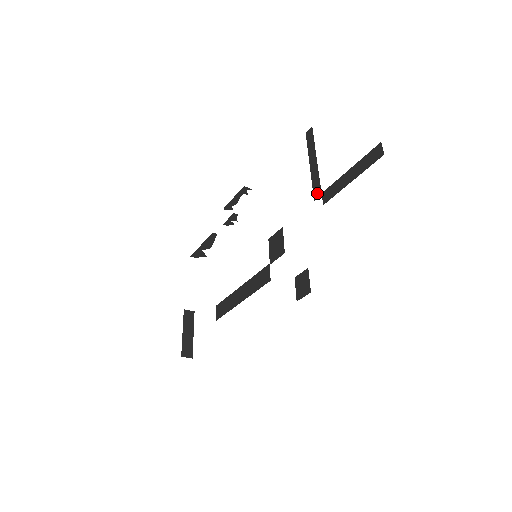
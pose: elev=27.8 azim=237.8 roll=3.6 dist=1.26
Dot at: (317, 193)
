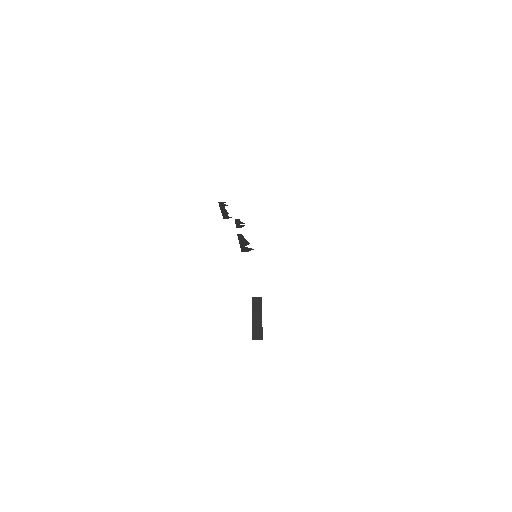
Dot at: occluded
